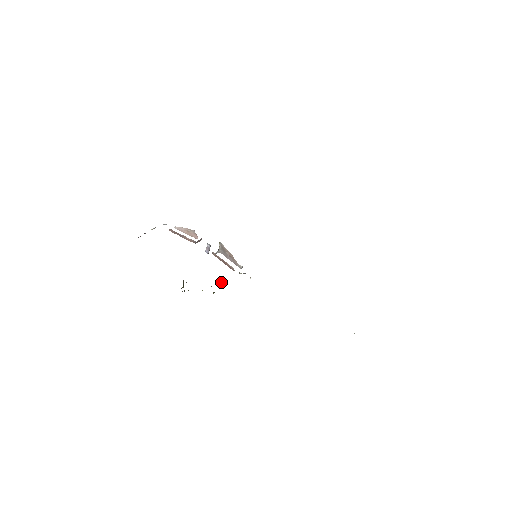
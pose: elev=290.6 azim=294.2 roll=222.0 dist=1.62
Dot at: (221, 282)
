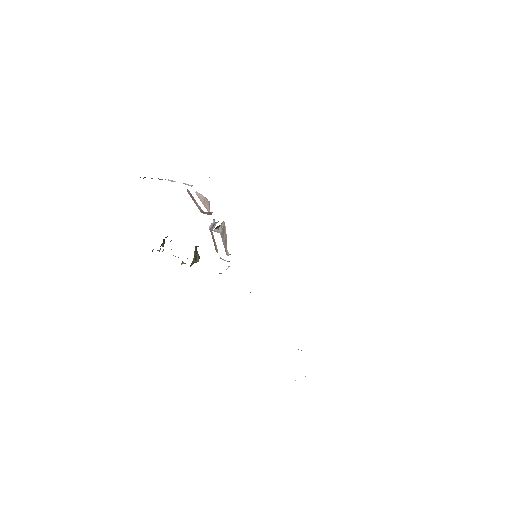
Dot at: (195, 255)
